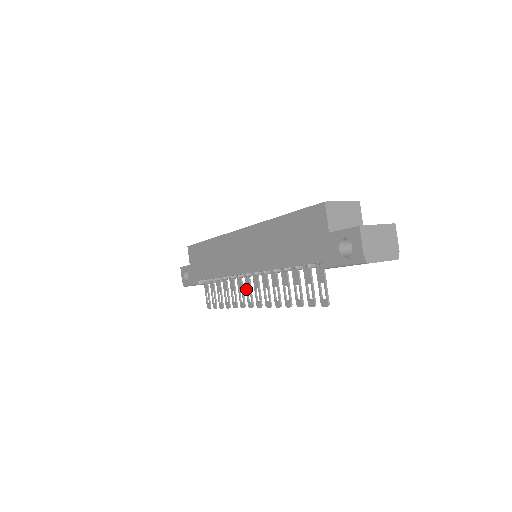
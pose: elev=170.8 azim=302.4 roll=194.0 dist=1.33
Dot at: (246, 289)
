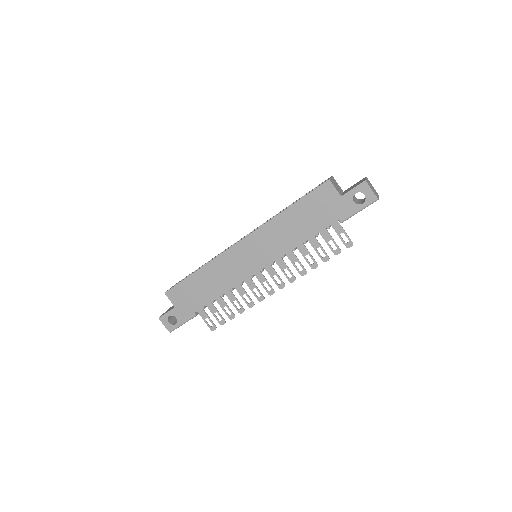
Dot at: (261, 284)
